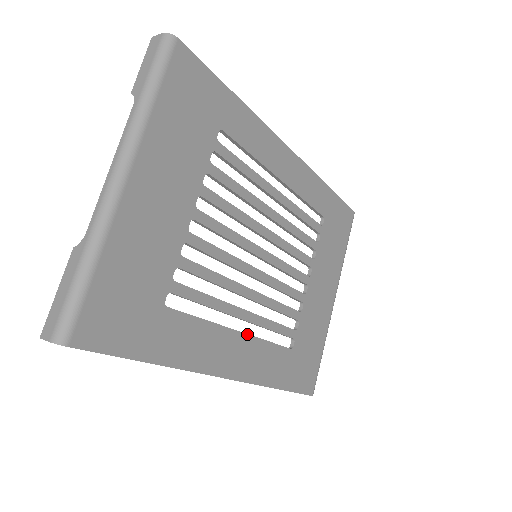
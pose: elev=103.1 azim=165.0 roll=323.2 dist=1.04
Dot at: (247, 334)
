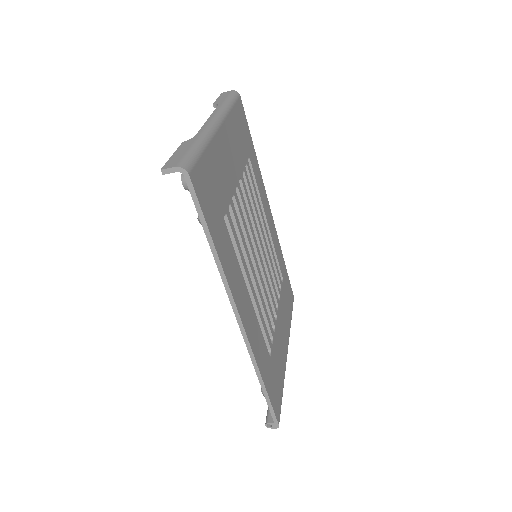
Dot at: (252, 304)
